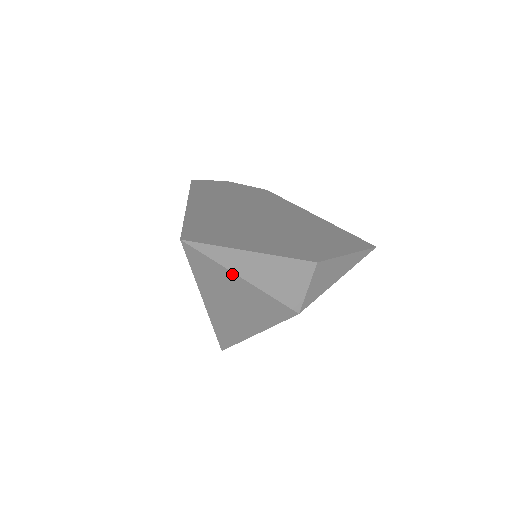
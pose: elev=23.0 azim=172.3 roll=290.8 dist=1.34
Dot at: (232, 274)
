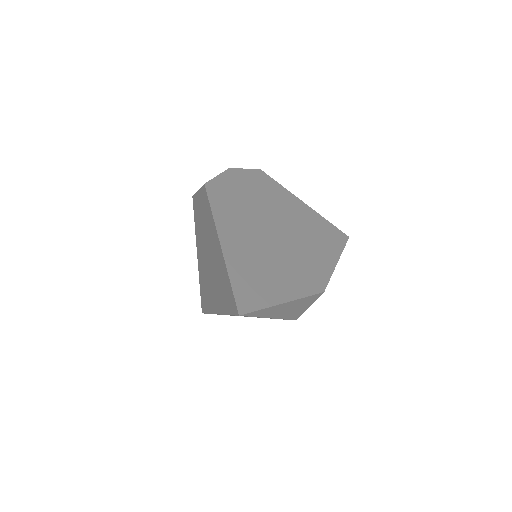
Dot at: (264, 317)
